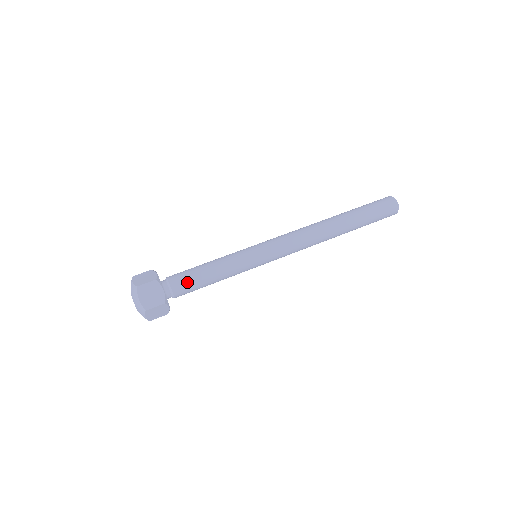
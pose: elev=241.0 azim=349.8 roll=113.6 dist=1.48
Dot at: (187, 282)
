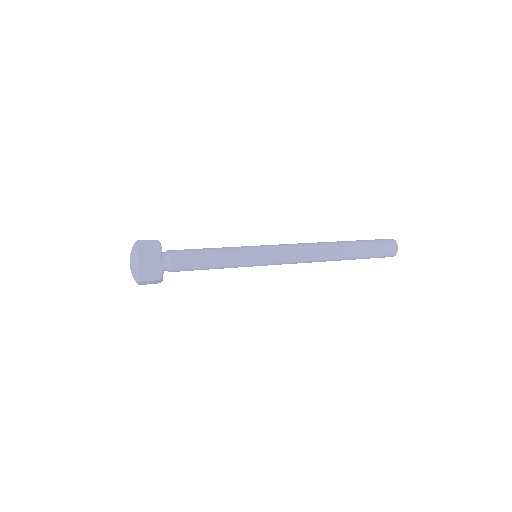
Dot at: (185, 253)
